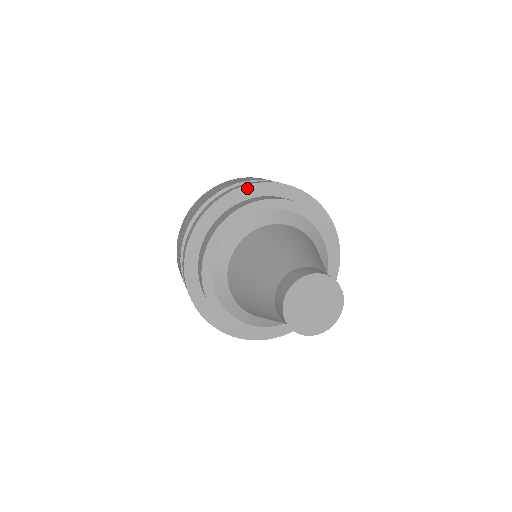
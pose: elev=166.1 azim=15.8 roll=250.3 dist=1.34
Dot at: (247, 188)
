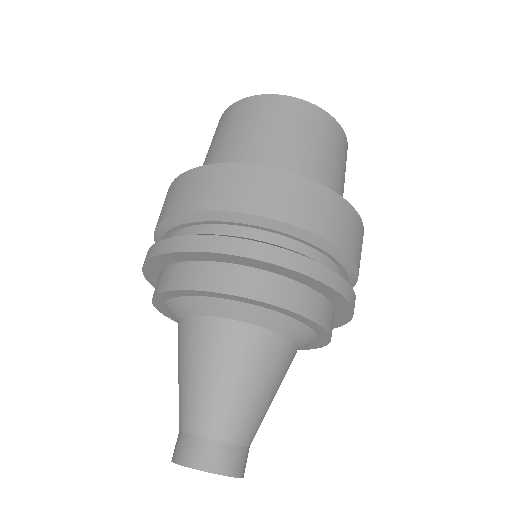
Dot at: (153, 260)
